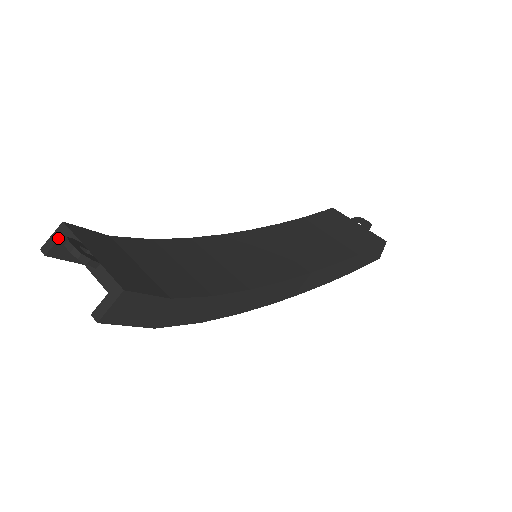
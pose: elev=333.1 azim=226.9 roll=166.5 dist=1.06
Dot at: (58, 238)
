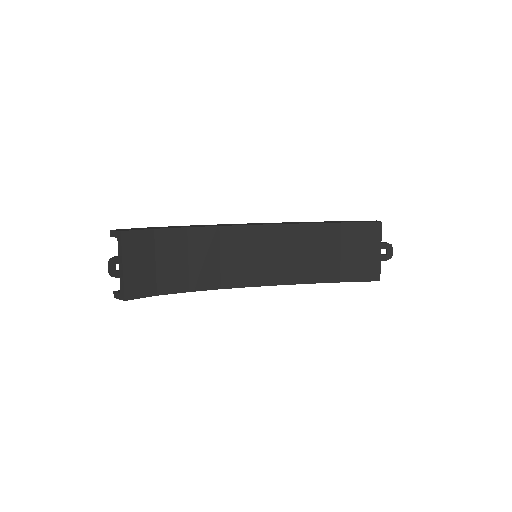
Dot at: (116, 237)
